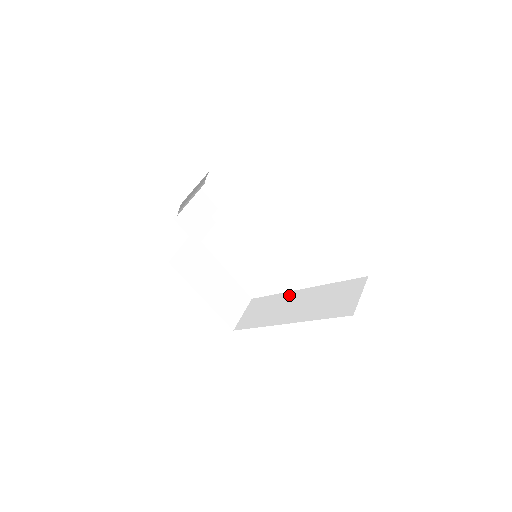
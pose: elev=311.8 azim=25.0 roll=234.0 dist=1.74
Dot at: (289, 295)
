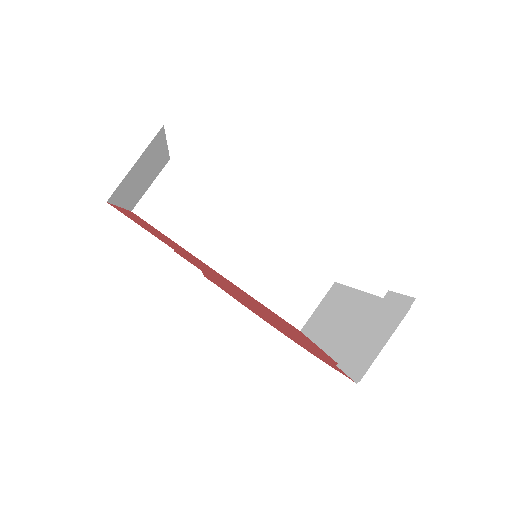
Dot at: (234, 217)
